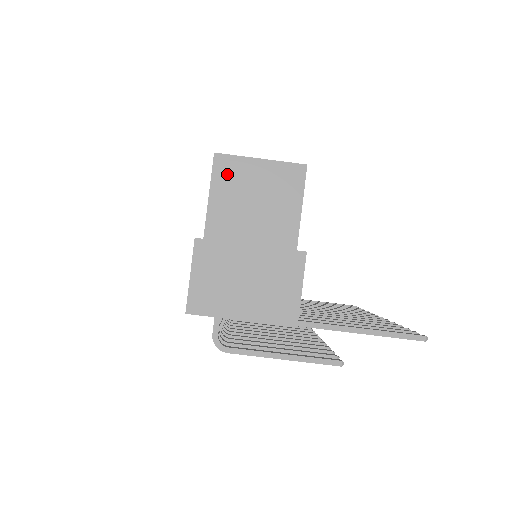
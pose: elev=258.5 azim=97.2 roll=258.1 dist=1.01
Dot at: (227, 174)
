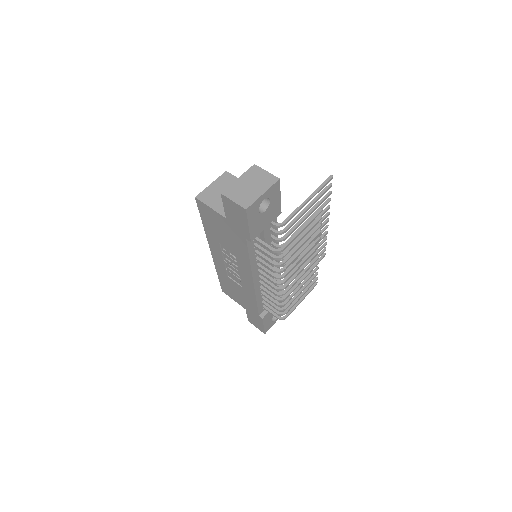
Dot at: (207, 197)
